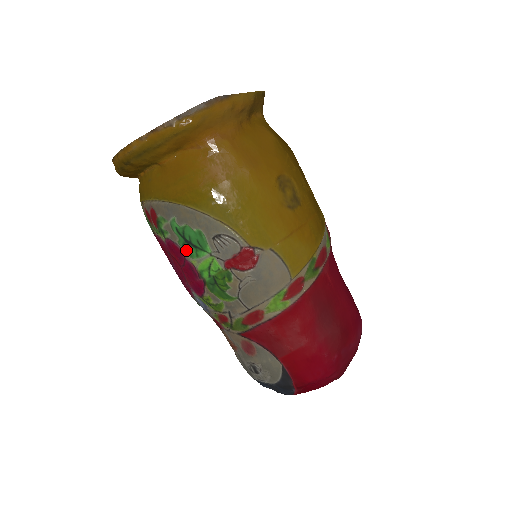
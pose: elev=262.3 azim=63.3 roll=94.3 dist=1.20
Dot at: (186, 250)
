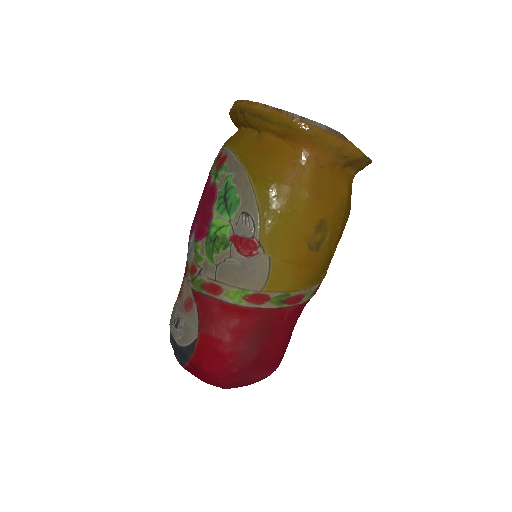
Dot at: (219, 202)
